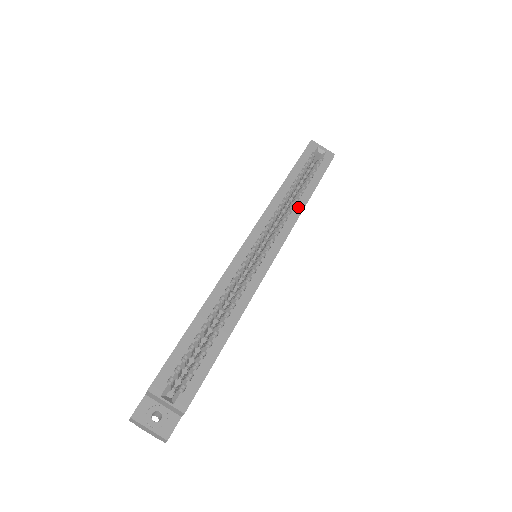
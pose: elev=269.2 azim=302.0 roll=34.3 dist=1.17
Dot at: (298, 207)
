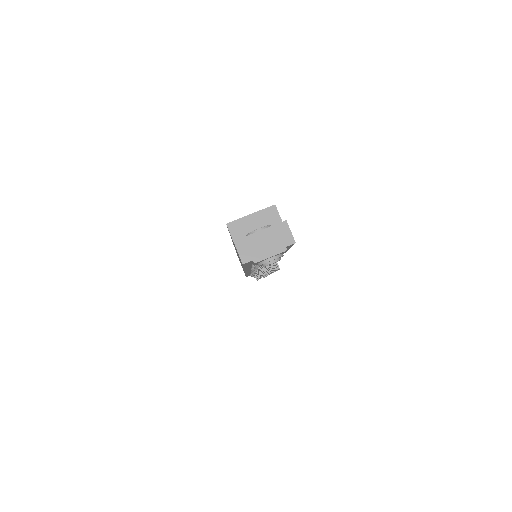
Dot at: occluded
